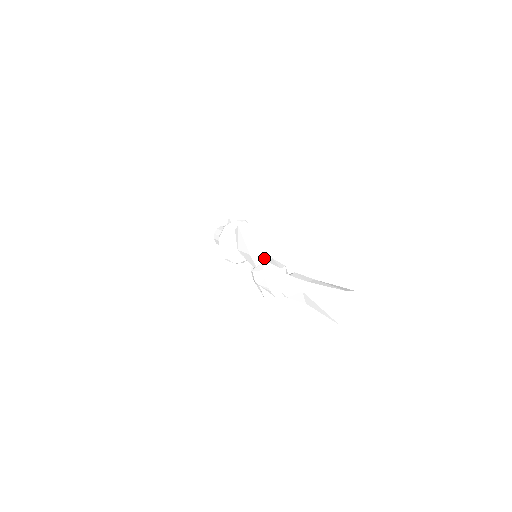
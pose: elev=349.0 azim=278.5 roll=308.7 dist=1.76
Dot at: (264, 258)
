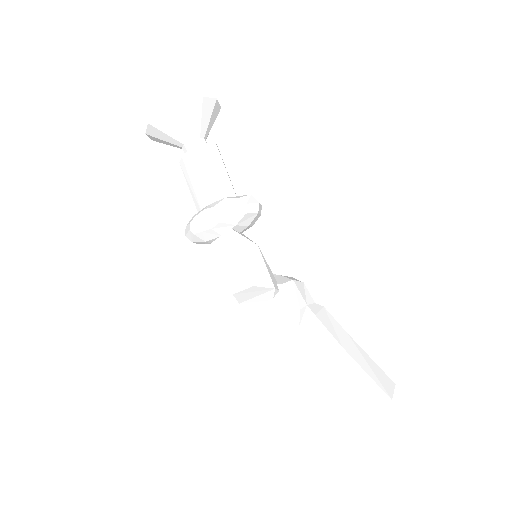
Dot at: (264, 299)
